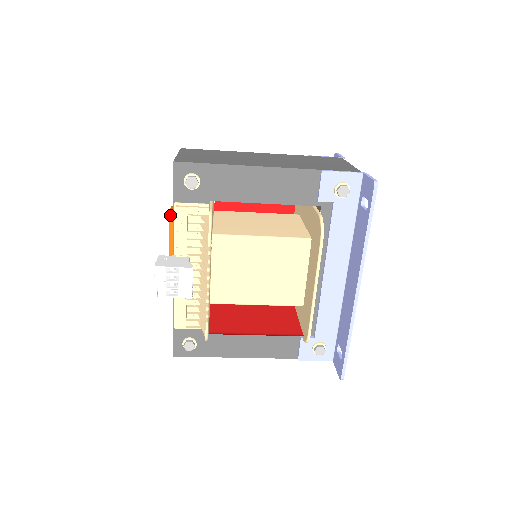
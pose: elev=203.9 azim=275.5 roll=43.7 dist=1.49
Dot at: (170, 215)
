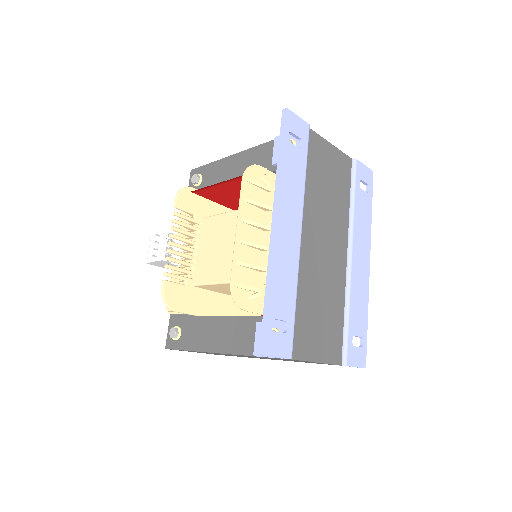
Dot at: occluded
